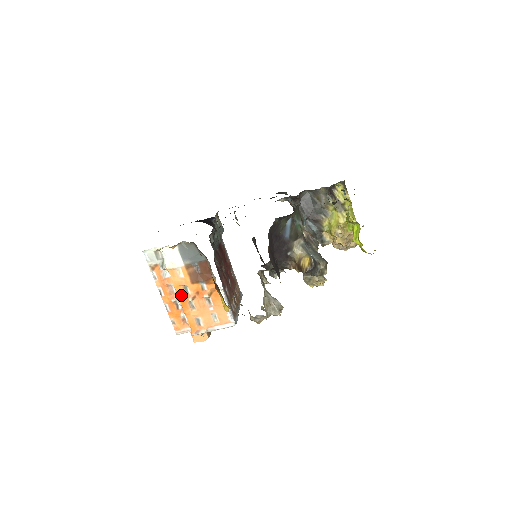
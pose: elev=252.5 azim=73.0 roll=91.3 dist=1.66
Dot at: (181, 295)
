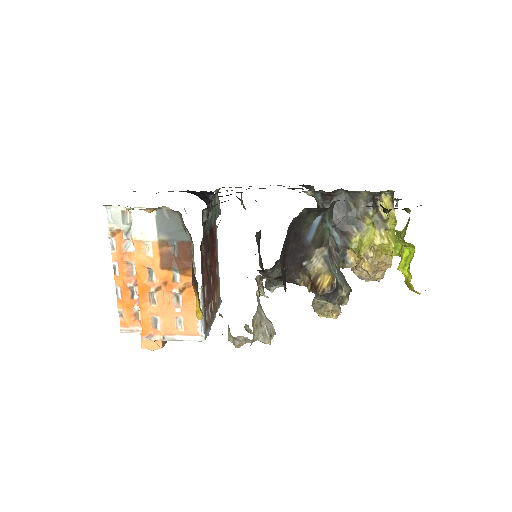
Dot at: (142, 280)
